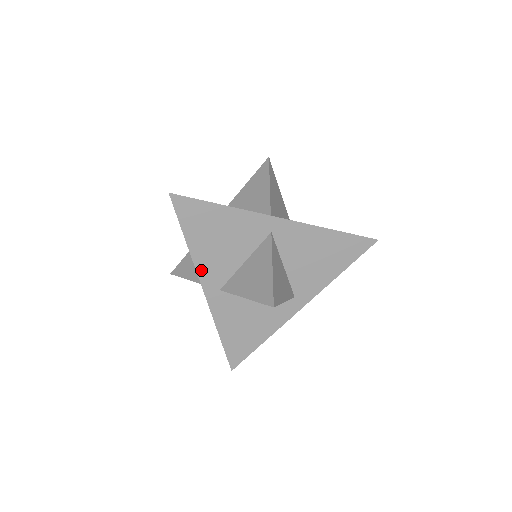
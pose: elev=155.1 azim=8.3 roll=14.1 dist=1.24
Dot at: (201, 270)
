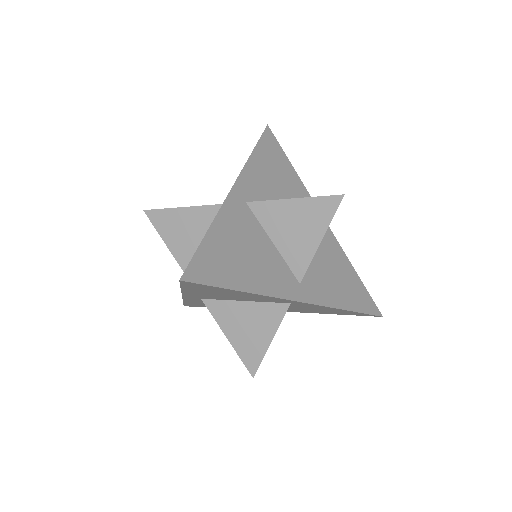
Dot at: (245, 175)
